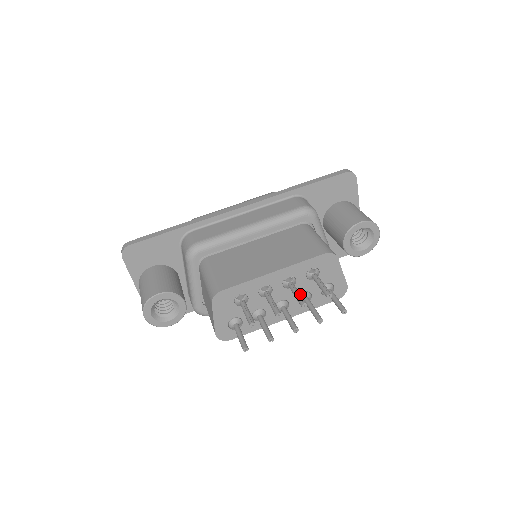
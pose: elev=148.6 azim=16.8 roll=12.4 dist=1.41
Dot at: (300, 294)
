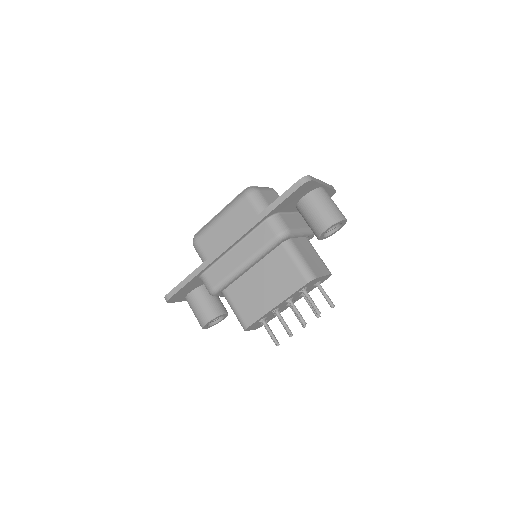
Dot at: (299, 314)
